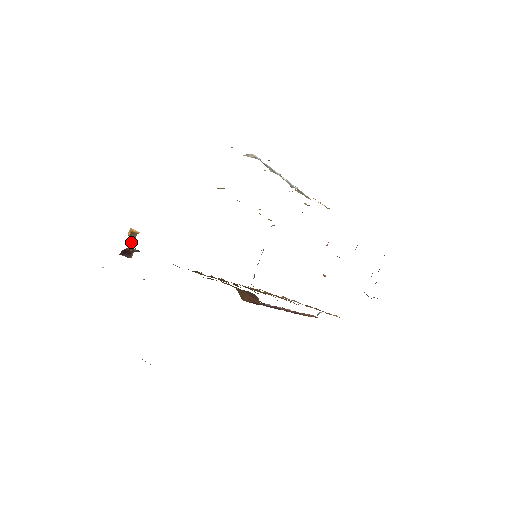
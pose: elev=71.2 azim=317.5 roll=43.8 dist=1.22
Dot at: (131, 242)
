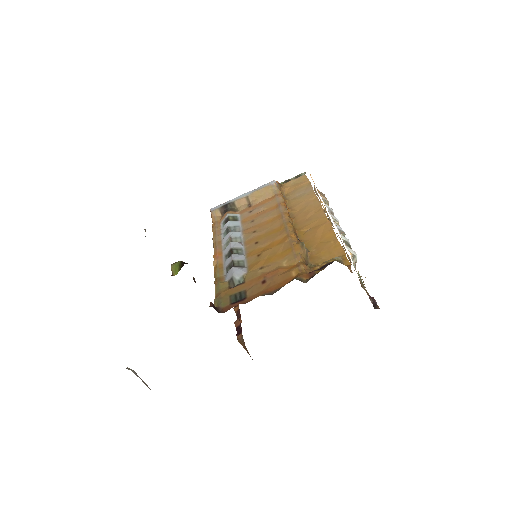
Dot at: occluded
